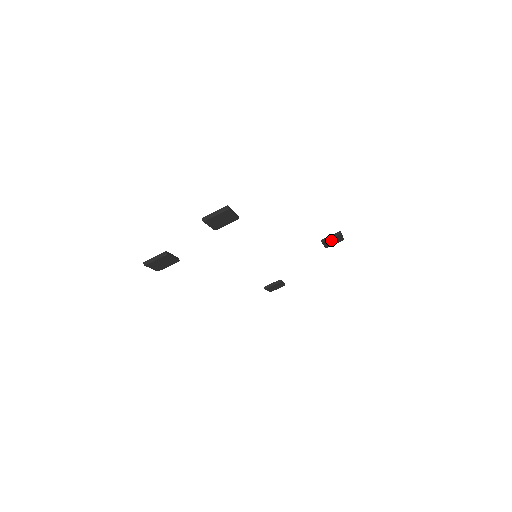
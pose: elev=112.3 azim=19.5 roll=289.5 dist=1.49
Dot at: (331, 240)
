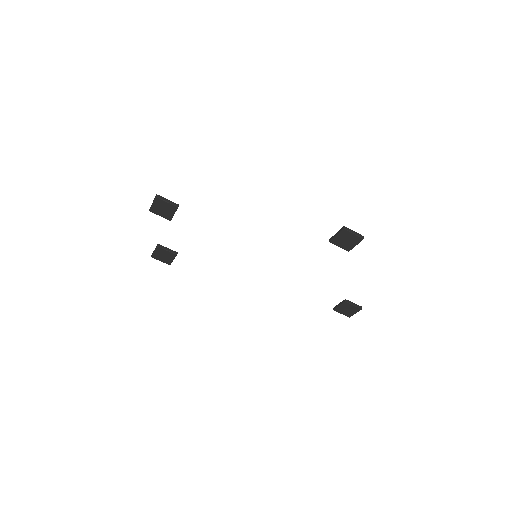
Dot at: (340, 239)
